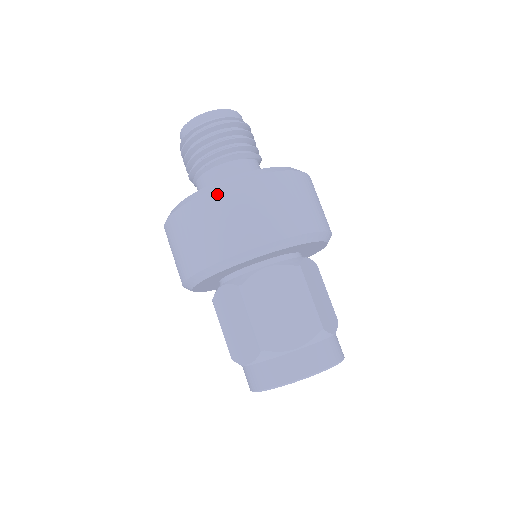
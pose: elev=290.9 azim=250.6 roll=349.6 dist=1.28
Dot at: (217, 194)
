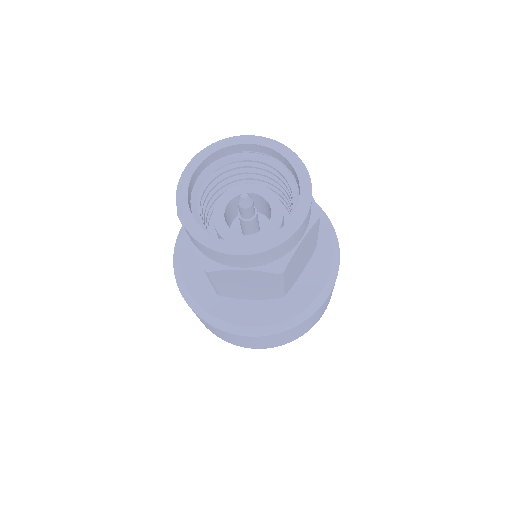
Dot at: occluded
